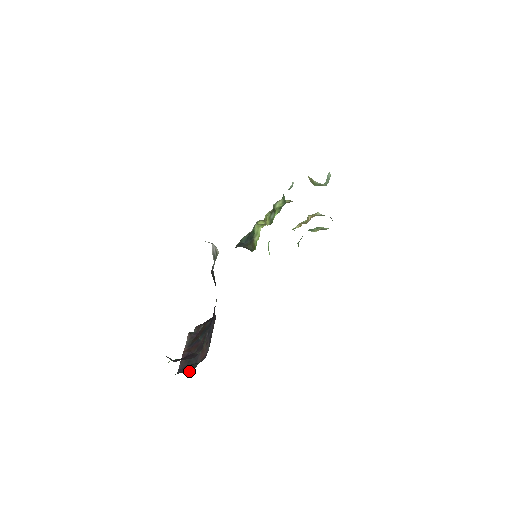
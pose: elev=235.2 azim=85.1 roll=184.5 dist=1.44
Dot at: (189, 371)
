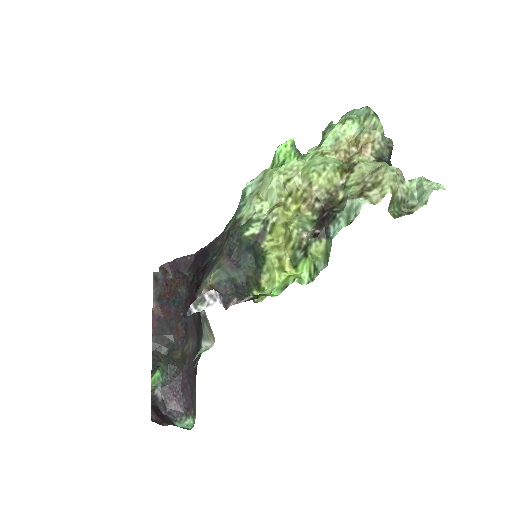
Dot at: (165, 348)
